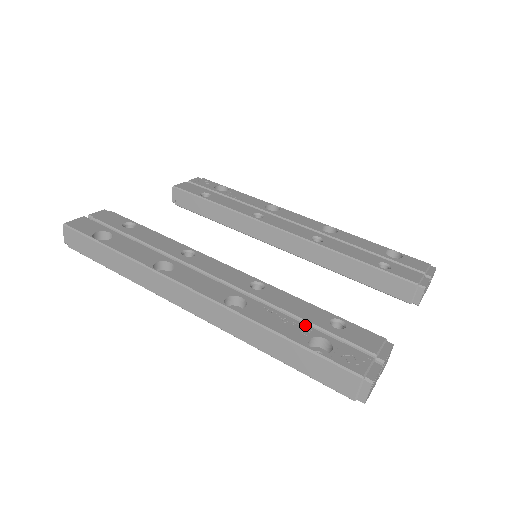
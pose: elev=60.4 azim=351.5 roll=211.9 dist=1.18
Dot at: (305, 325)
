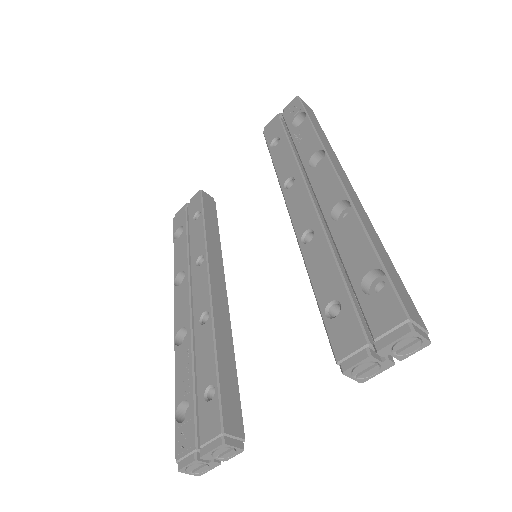
Dot at: (192, 383)
